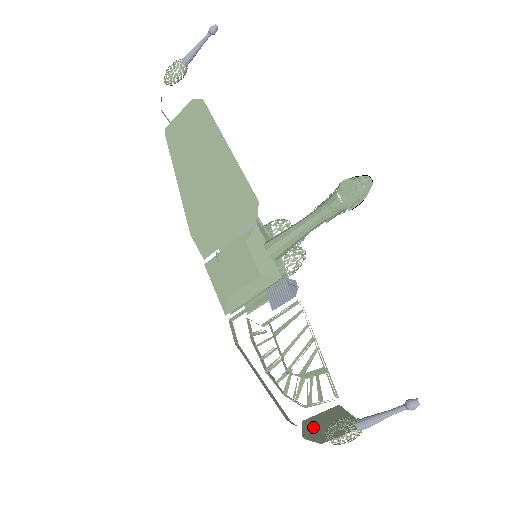
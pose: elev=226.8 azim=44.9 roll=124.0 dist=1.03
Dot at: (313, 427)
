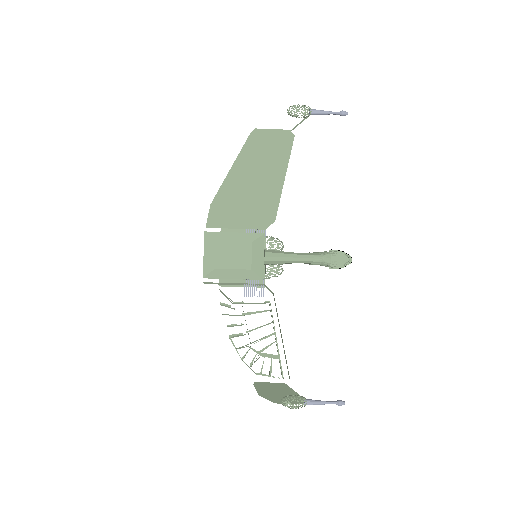
Dot at: (267, 390)
